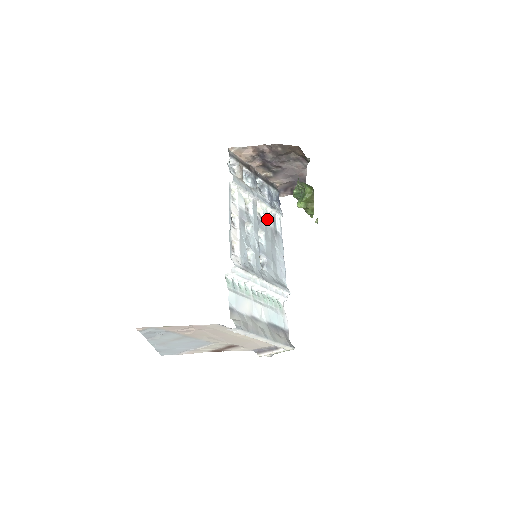
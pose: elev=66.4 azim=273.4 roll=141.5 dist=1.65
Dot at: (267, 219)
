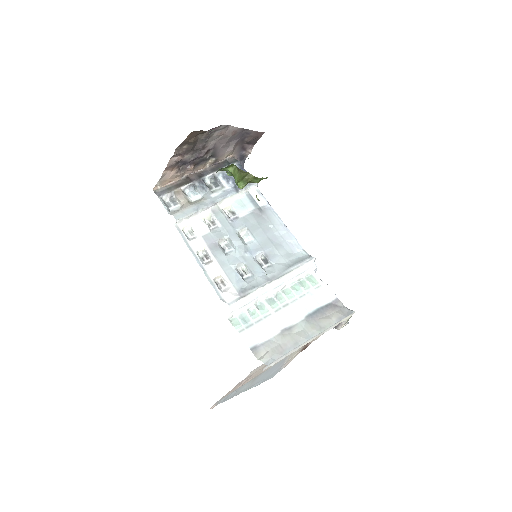
Dot at: (241, 208)
